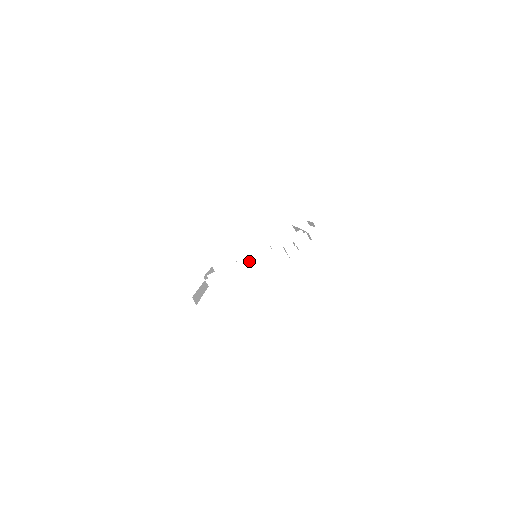
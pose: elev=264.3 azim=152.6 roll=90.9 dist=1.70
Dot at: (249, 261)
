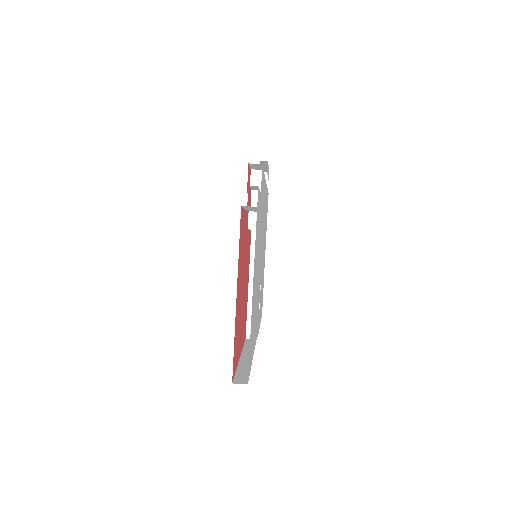
Dot at: occluded
